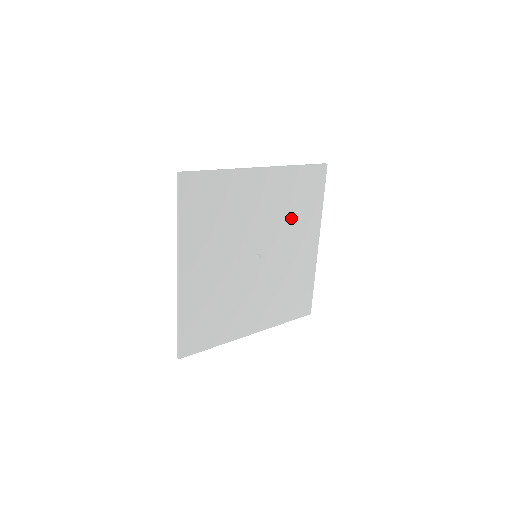
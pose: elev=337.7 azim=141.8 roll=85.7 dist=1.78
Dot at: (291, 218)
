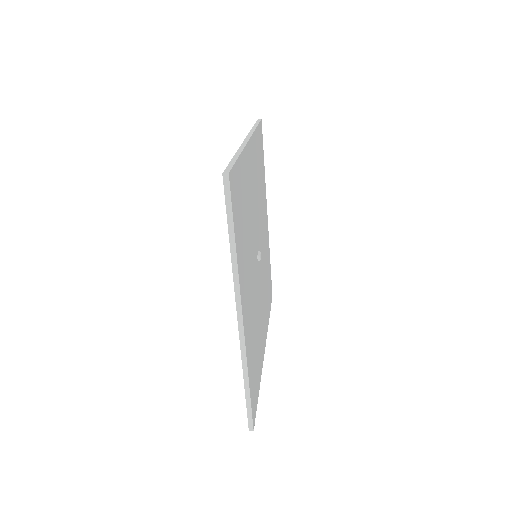
Dot at: (260, 195)
